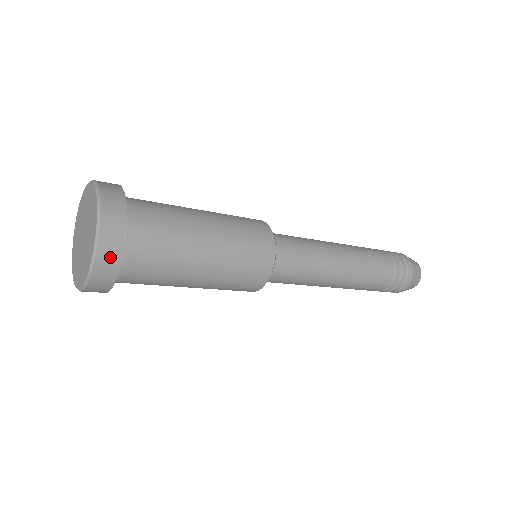
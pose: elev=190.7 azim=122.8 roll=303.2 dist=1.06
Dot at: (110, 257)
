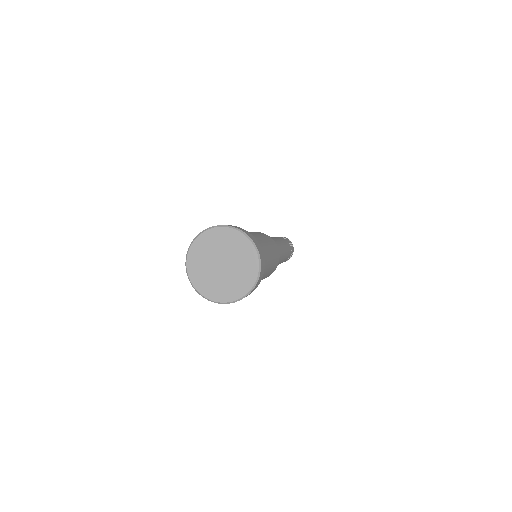
Dot at: occluded
